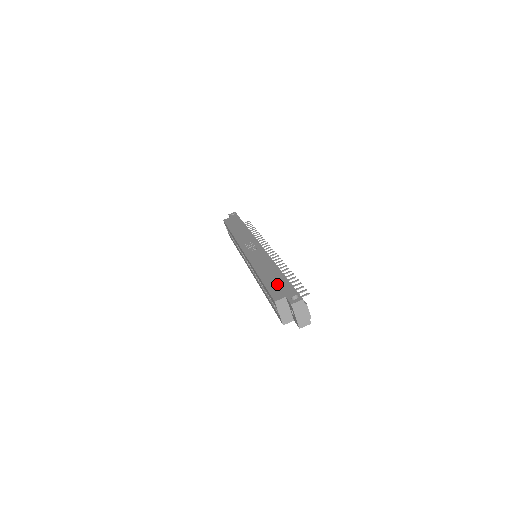
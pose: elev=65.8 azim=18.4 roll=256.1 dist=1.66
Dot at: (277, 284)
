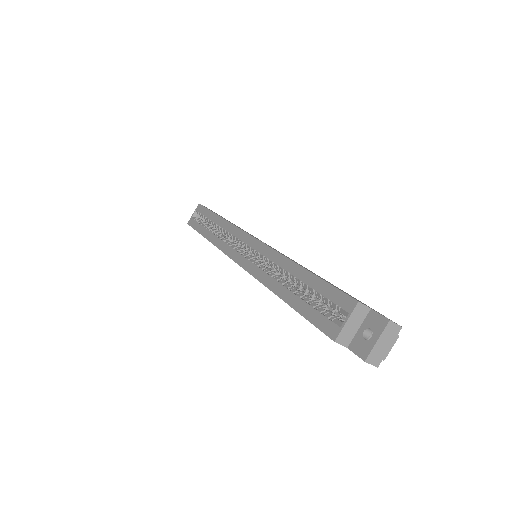
Dot at: occluded
